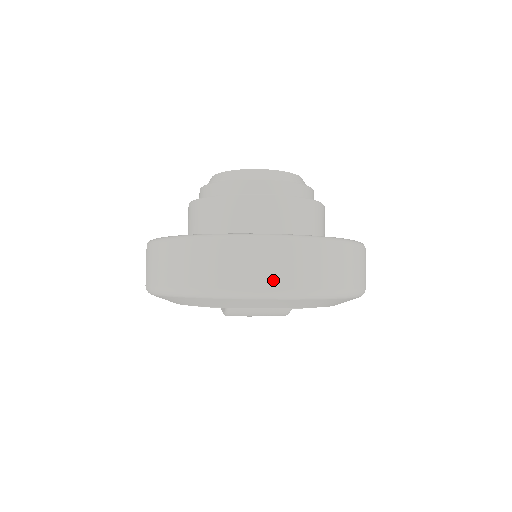
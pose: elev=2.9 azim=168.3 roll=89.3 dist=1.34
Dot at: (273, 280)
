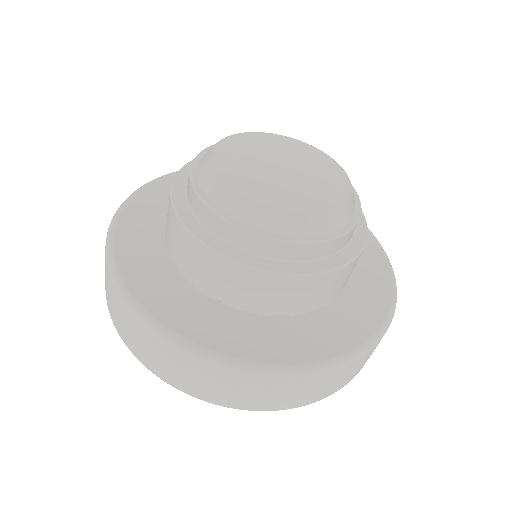
Dot at: (336, 388)
